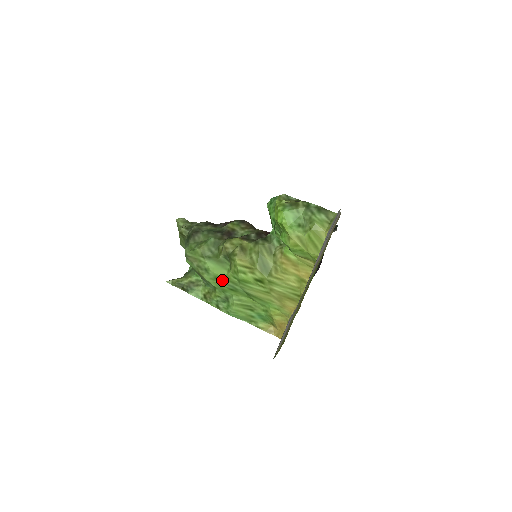
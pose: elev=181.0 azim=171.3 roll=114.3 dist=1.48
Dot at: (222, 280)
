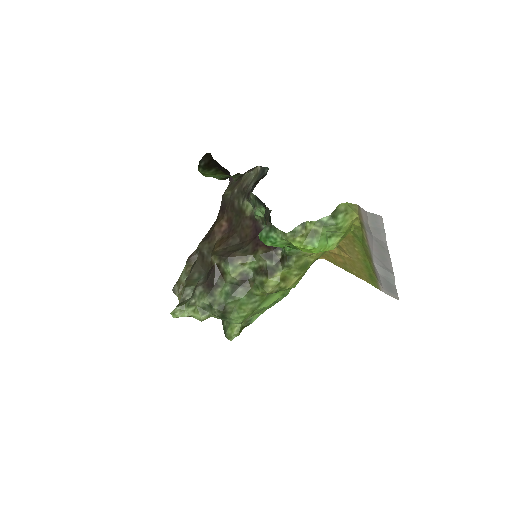
Dot at: occluded
